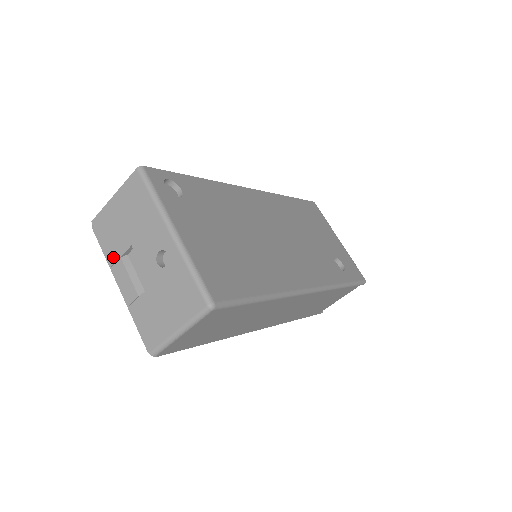
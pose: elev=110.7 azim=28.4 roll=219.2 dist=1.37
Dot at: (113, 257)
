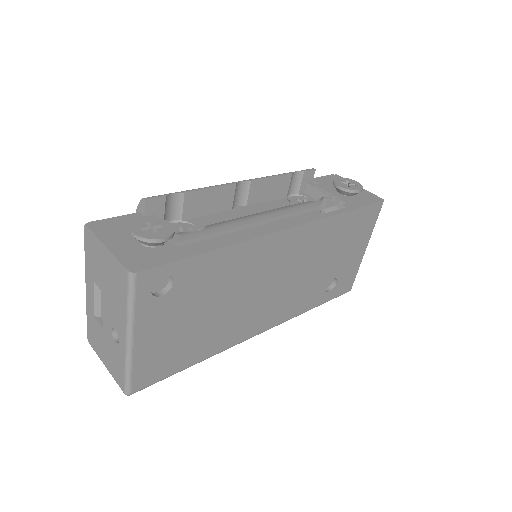
Dot at: (89, 271)
